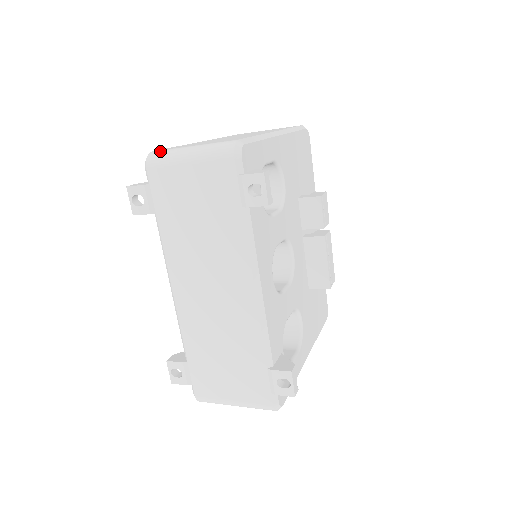
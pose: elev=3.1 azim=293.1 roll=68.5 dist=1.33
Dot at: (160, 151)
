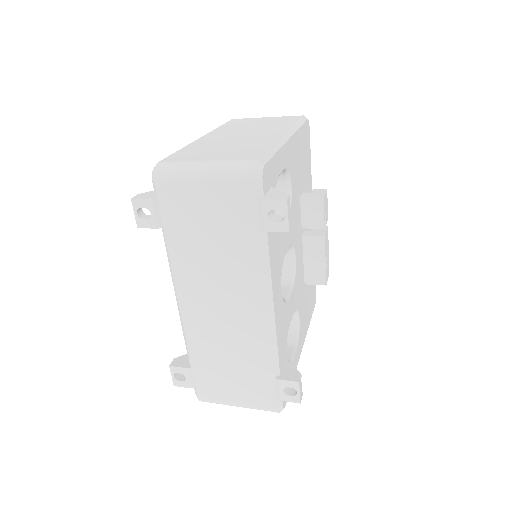
Dot at: (169, 163)
